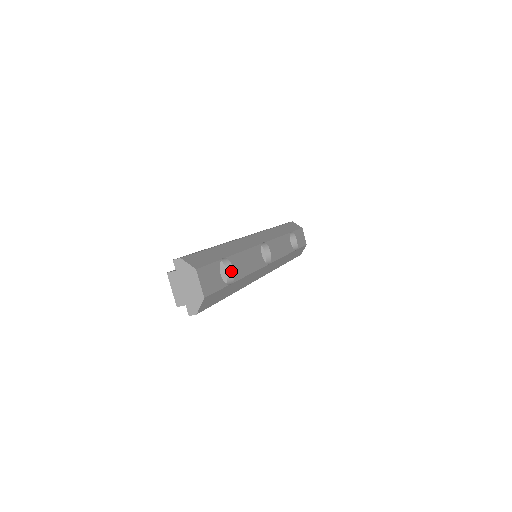
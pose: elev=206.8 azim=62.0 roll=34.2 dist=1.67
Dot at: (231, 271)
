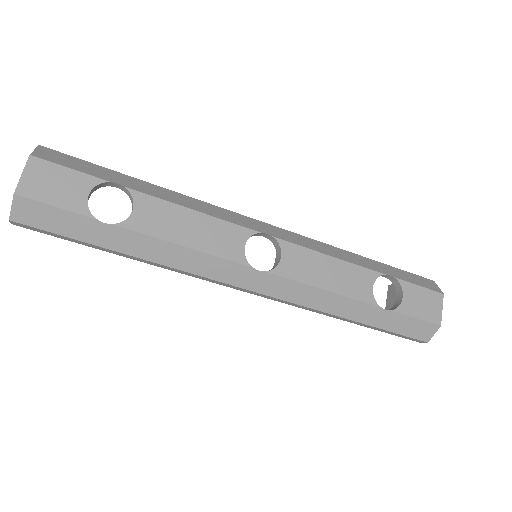
Dot at: (131, 213)
